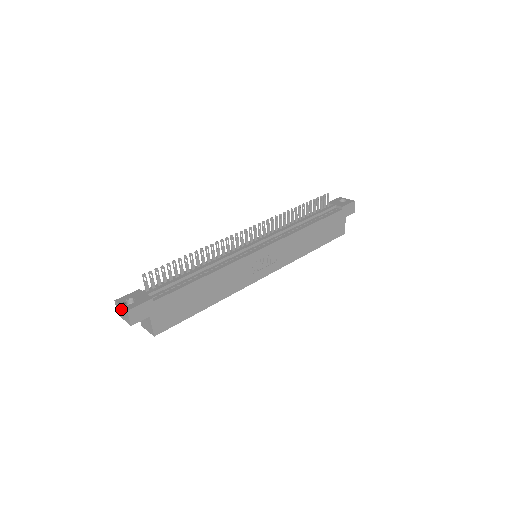
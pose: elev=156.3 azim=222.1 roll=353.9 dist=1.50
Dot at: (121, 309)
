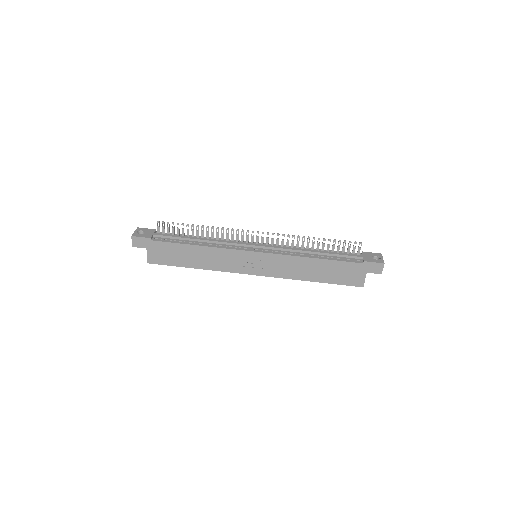
Dot at: occluded
